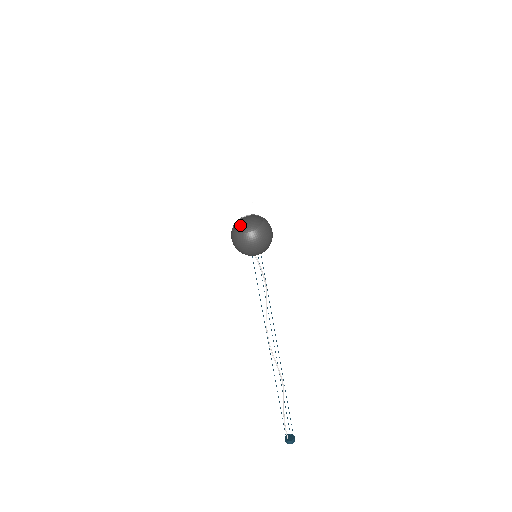
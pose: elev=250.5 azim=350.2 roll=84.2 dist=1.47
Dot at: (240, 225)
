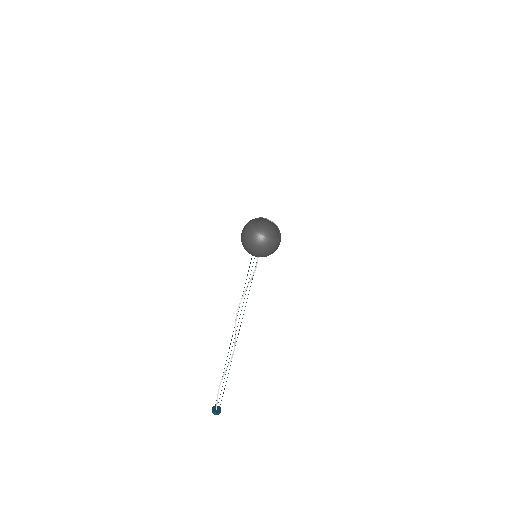
Dot at: (245, 227)
